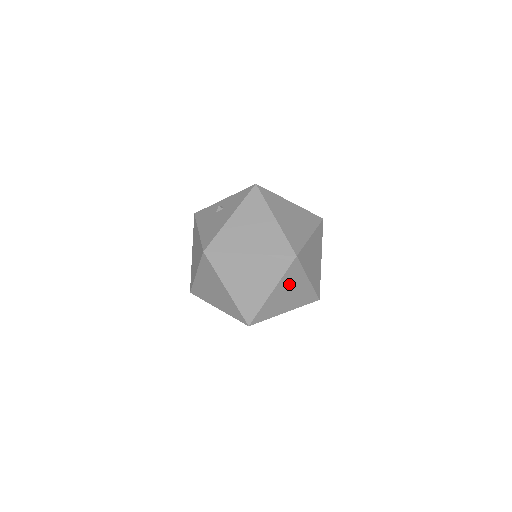
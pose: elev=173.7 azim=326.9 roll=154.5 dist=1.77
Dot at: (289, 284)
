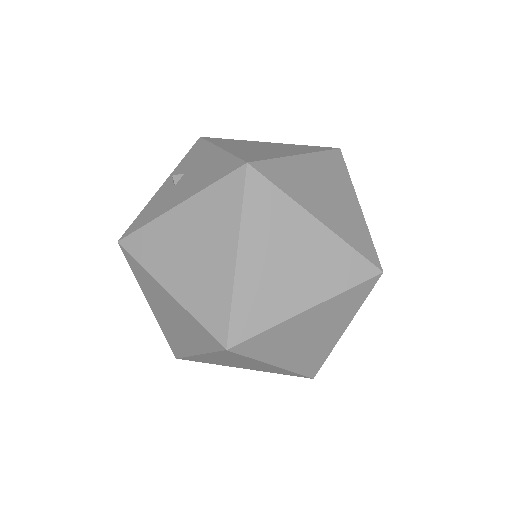
Dot at: occluded
